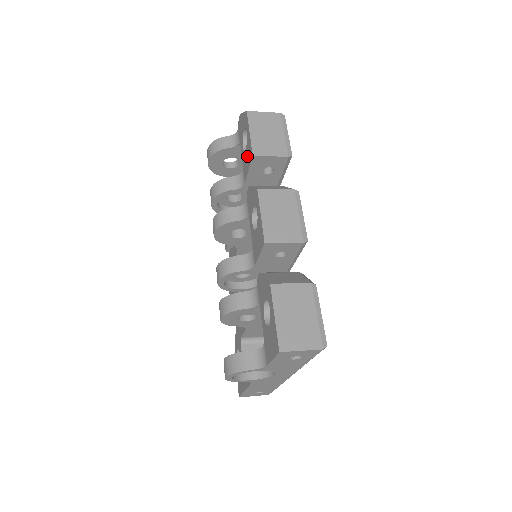
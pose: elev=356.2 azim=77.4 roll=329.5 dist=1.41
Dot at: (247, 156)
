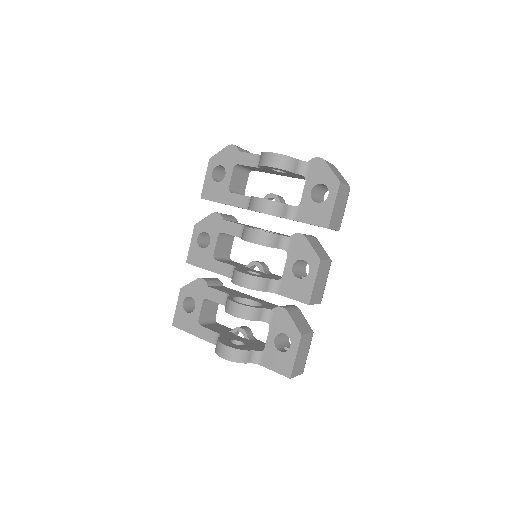
Dot at: (316, 212)
